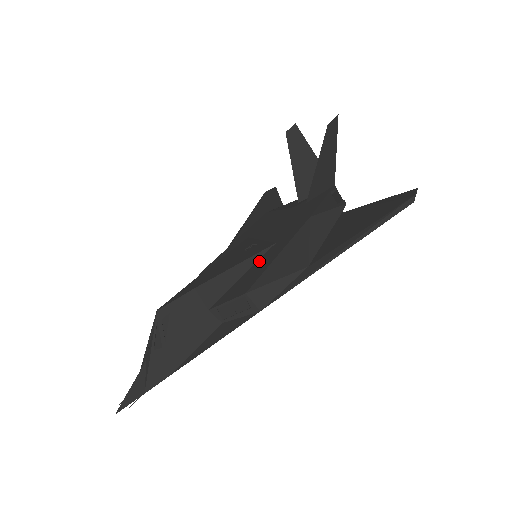
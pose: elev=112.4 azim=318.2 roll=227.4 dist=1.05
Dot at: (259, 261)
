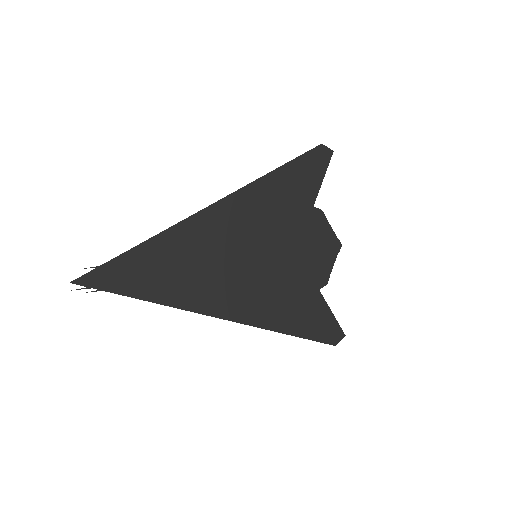
Dot at: occluded
